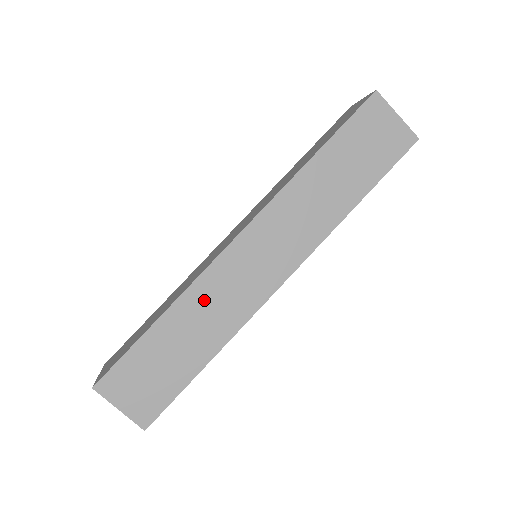
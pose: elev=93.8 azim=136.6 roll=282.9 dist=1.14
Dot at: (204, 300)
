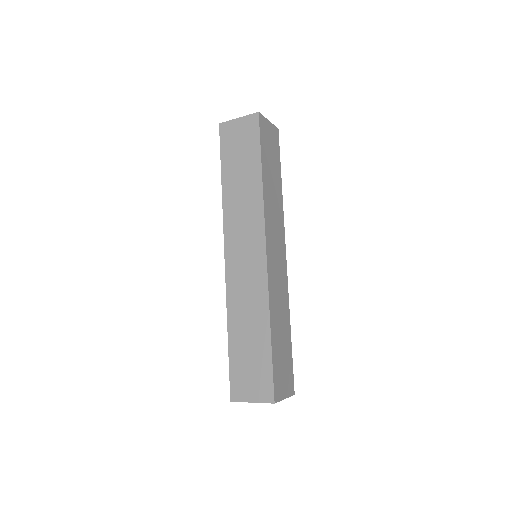
Dot at: (275, 301)
